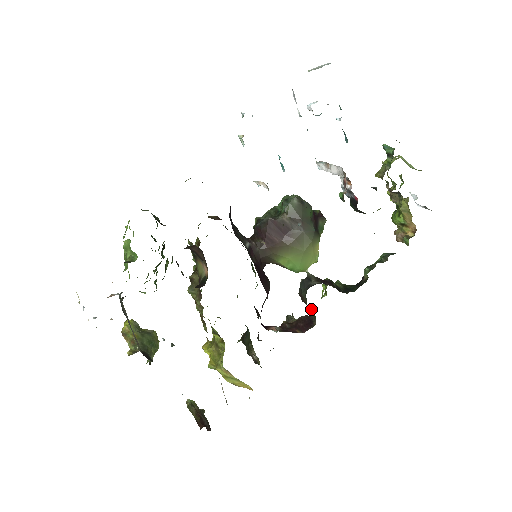
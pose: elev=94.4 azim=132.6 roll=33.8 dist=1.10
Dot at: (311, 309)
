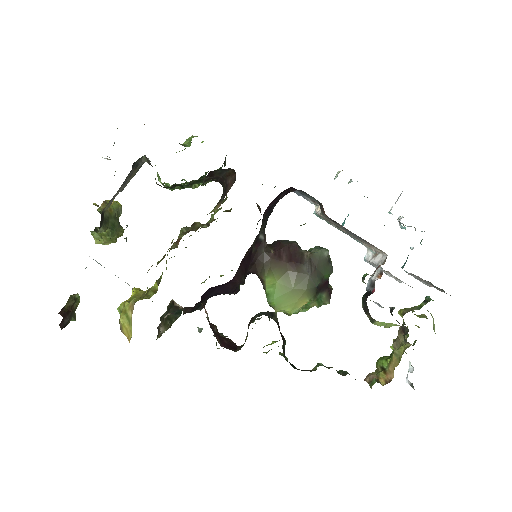
Dot at: occluded
